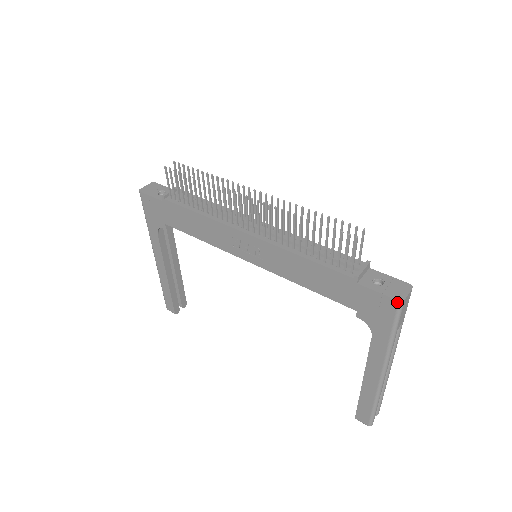
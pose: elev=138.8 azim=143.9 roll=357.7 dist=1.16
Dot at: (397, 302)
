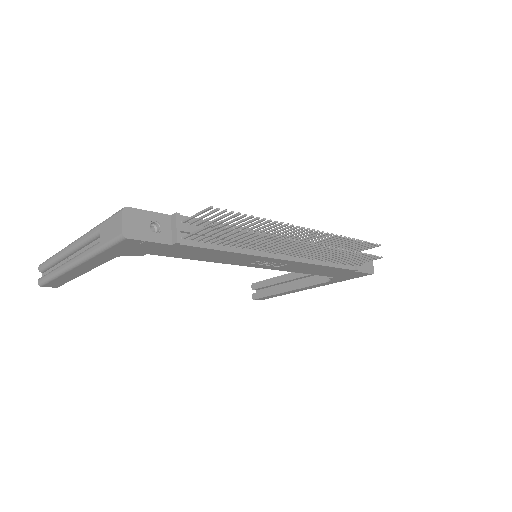
Dot at: (371, 274)
